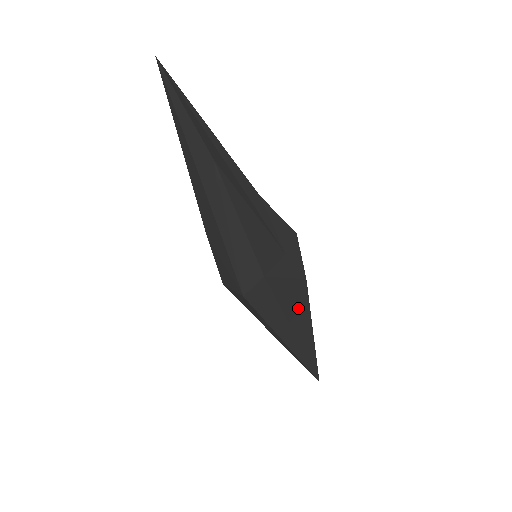
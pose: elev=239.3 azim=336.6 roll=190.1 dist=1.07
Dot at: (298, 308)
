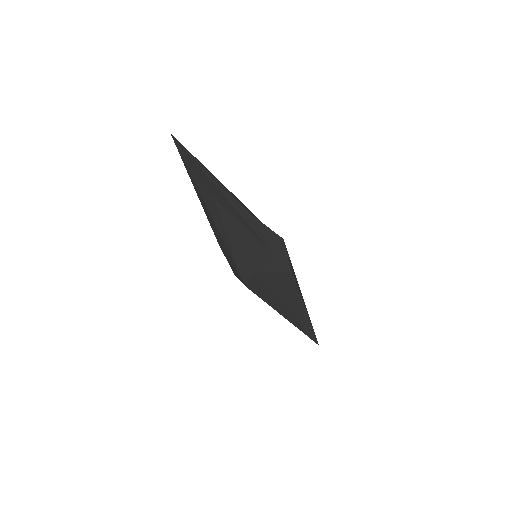
Dot at: (289, 292)
